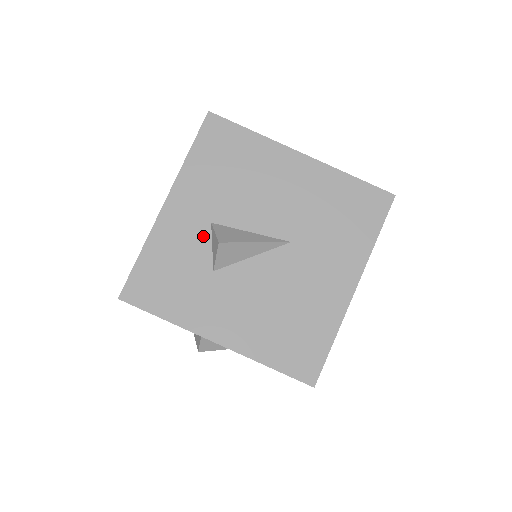
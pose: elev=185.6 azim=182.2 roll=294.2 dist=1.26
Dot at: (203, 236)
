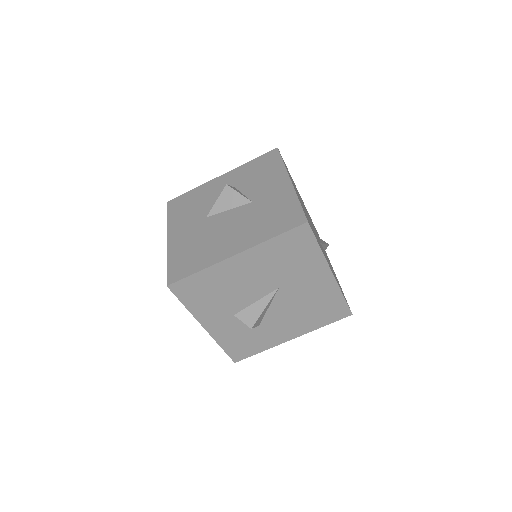
Dot at: (237, 321)
